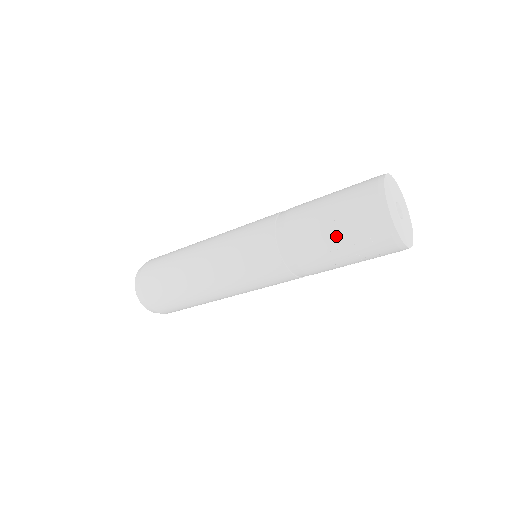
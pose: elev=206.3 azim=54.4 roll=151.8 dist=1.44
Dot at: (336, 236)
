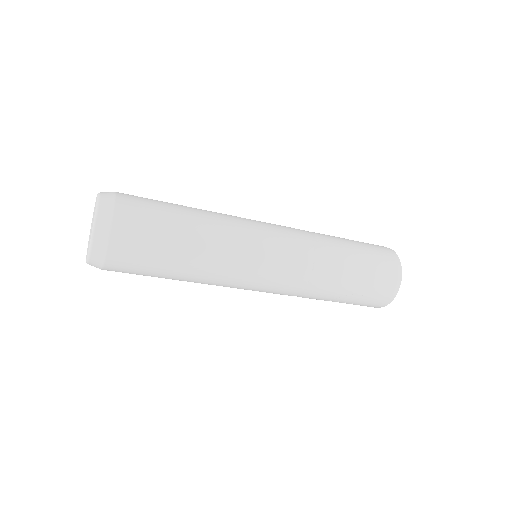
Dot at: (351, 299)
